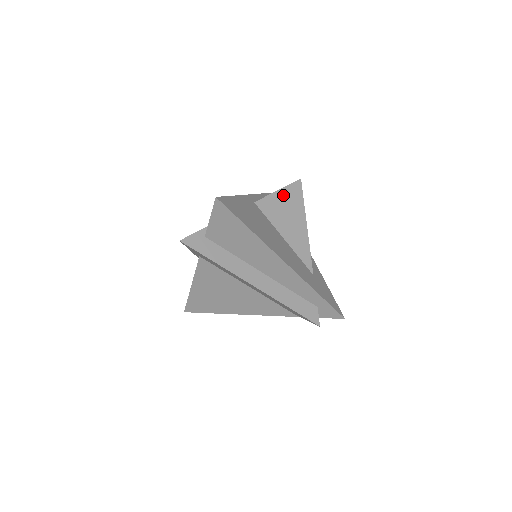
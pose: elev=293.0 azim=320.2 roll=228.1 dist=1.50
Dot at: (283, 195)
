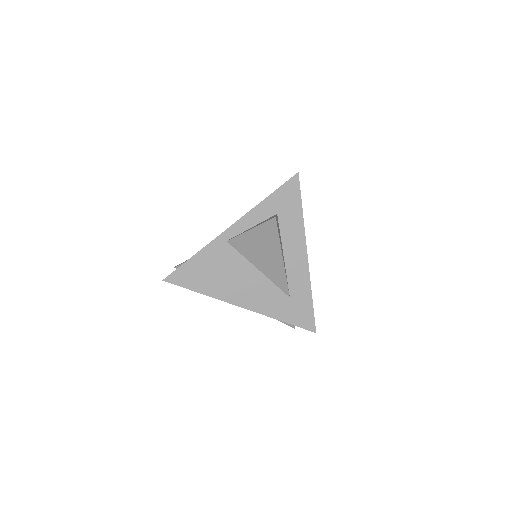
Dot at: (255, 234)
